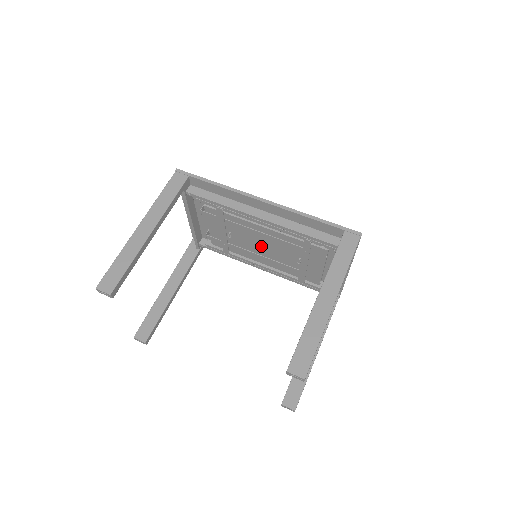
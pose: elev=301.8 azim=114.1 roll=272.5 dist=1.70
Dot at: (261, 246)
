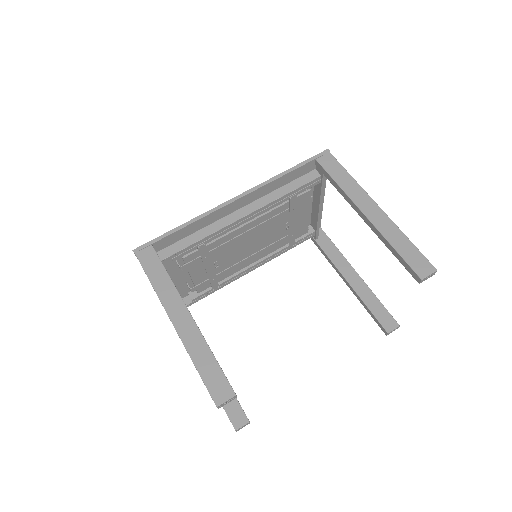
Dot at: (249, 246)
